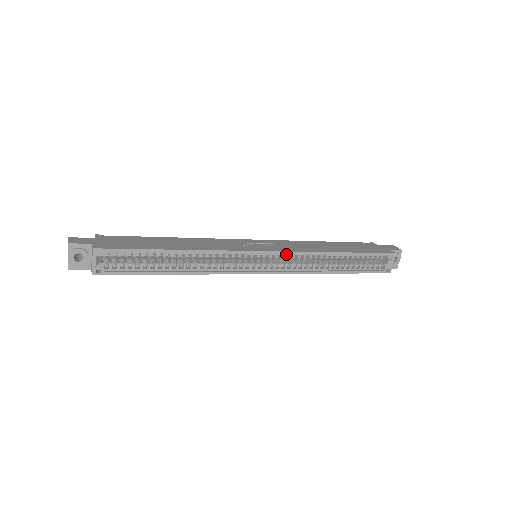
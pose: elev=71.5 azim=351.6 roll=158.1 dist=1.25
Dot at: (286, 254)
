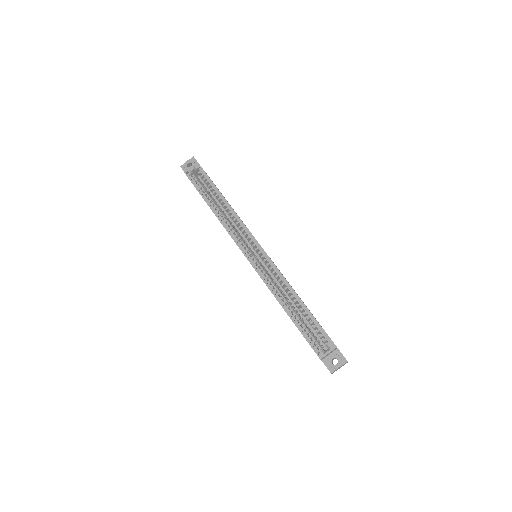
Dot at: (269, 261)
